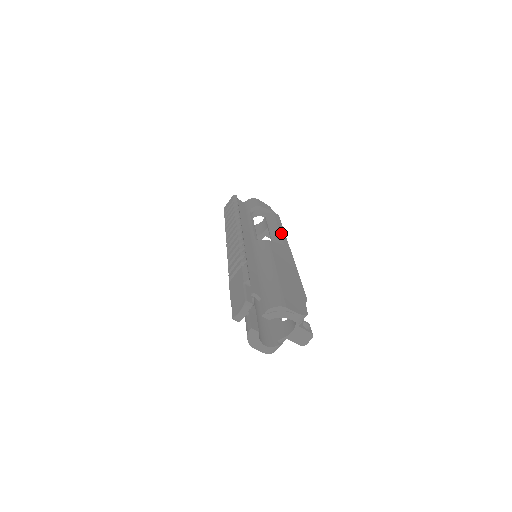
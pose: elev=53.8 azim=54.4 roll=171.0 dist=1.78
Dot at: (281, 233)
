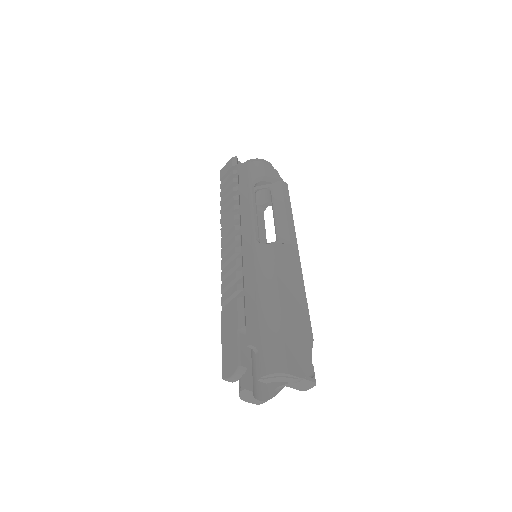
Dot at: (288, 220)
